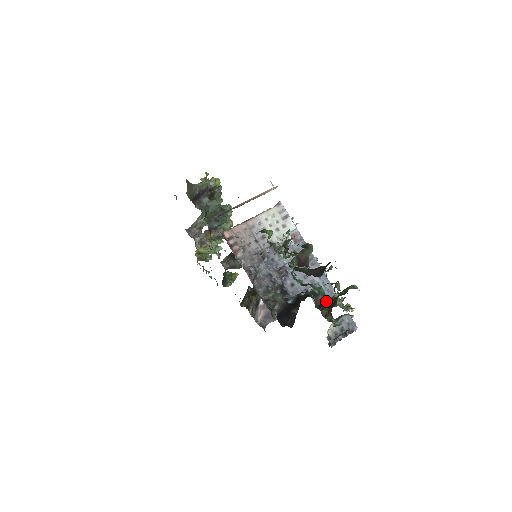
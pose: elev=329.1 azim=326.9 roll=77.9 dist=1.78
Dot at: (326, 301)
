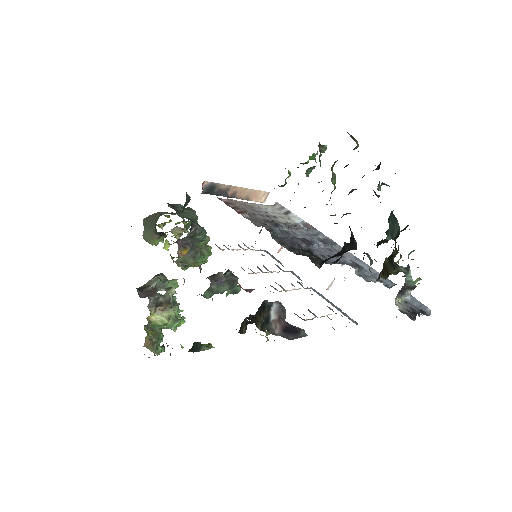
Dot at: (373, 281)
